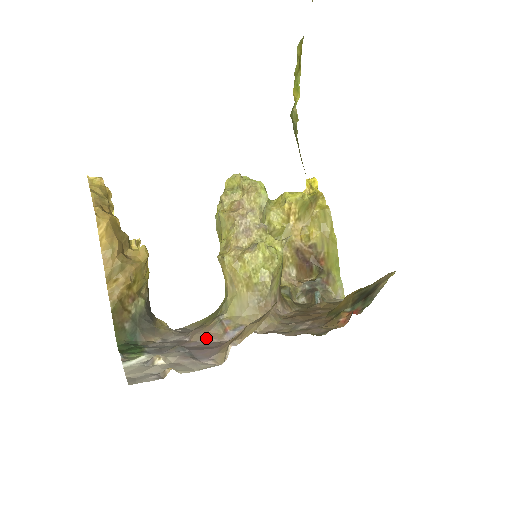
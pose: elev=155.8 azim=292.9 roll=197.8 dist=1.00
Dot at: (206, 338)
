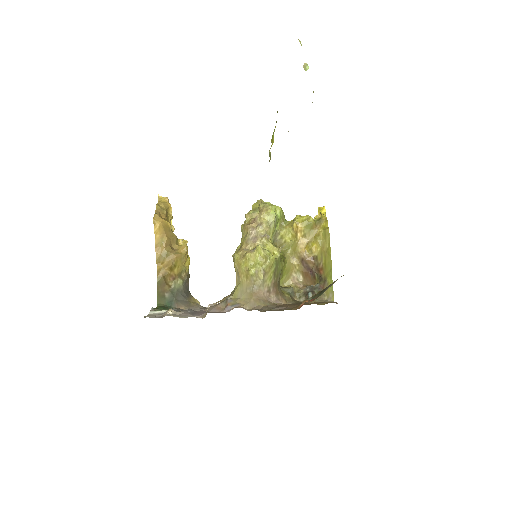
Dot at: (213, 309)
